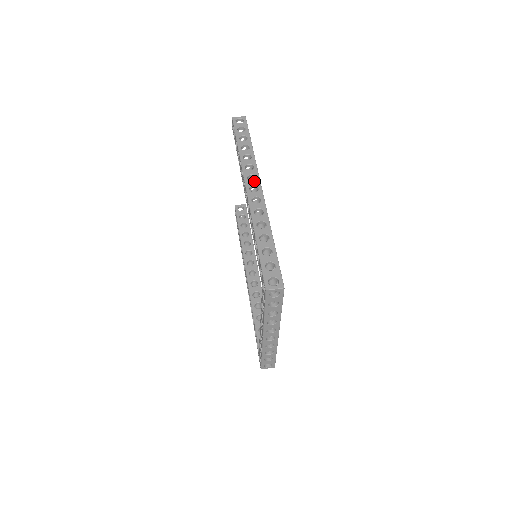
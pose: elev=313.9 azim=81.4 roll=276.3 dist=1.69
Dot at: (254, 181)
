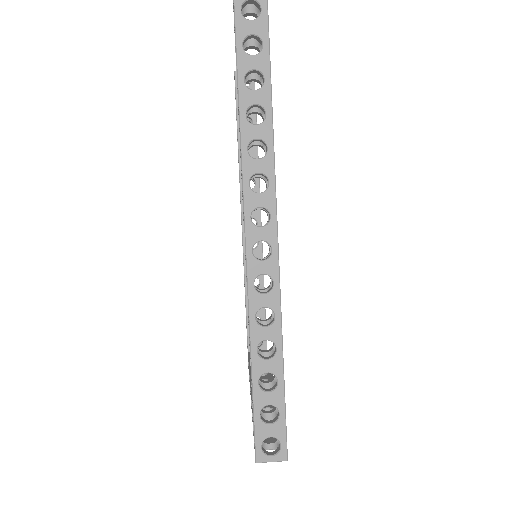
Dot at: (263, 195)
